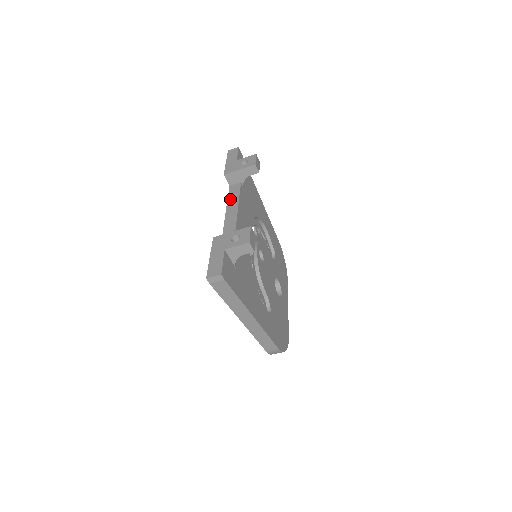
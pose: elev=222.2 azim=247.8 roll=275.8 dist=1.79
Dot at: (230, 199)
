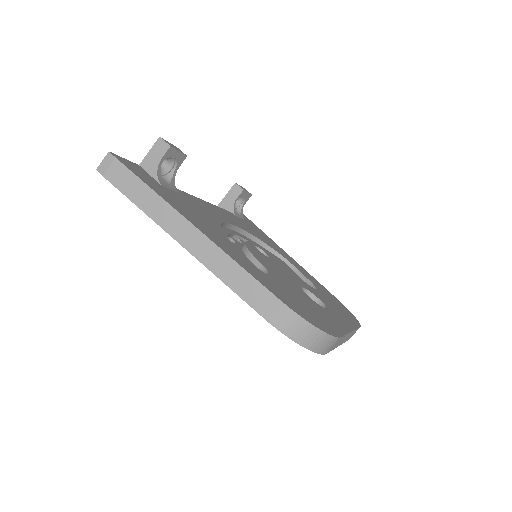
Dot at: occluded
